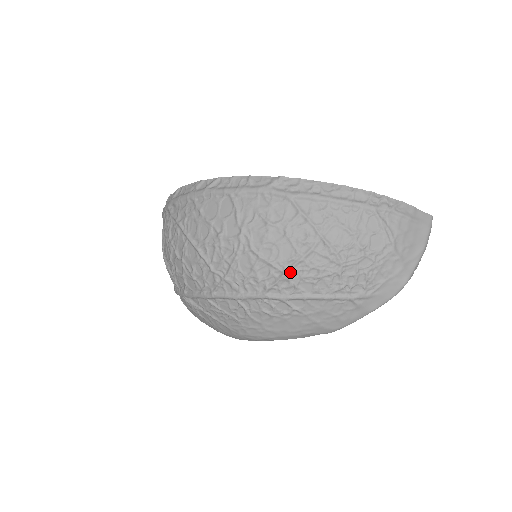
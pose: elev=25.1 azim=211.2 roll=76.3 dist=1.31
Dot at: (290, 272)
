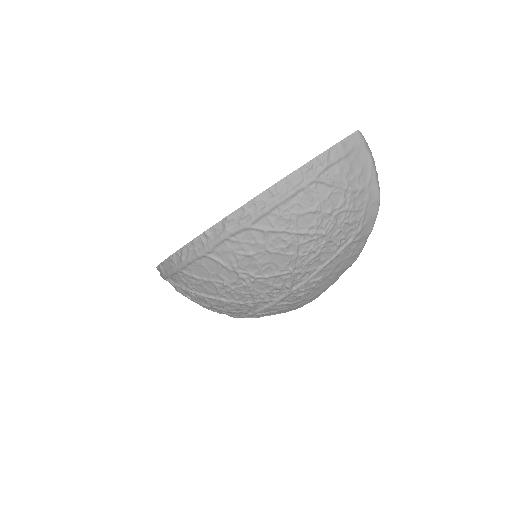
Dot at: (295, 268)
